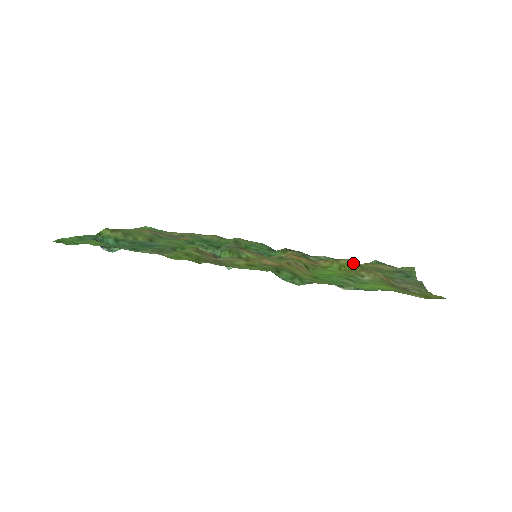
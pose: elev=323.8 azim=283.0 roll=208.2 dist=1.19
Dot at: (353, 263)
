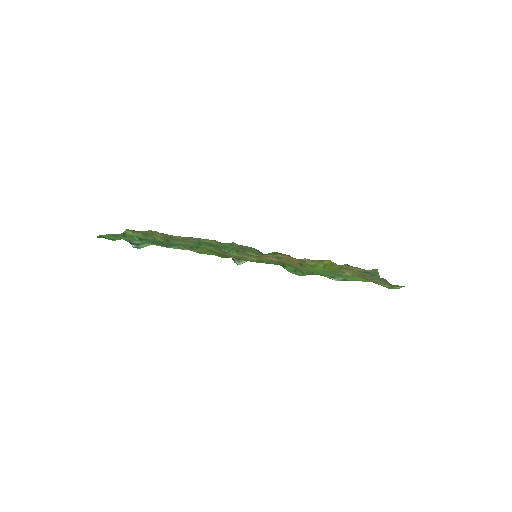
Dot at: (334, 263)
